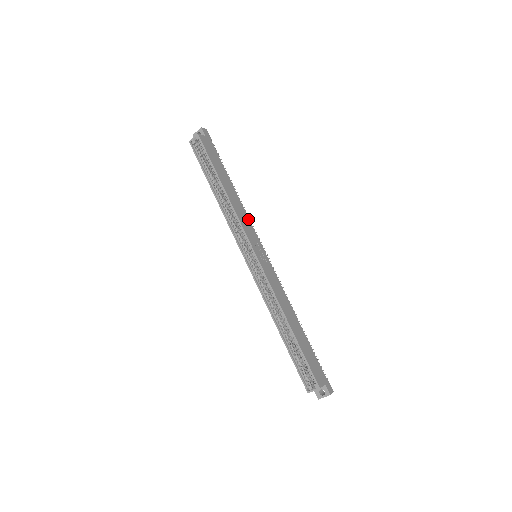
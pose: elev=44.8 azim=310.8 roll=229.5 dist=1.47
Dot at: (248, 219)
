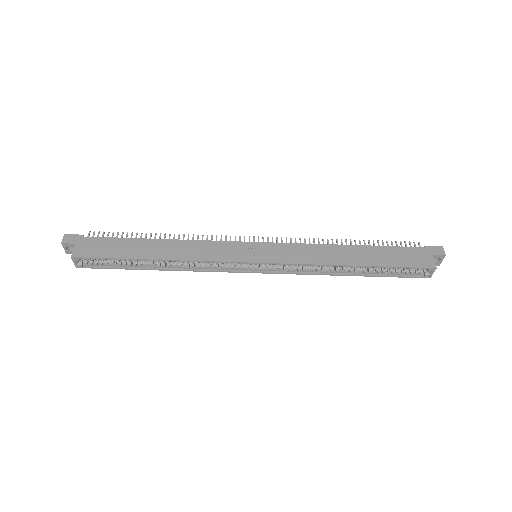
Dot at: (207, 243)
